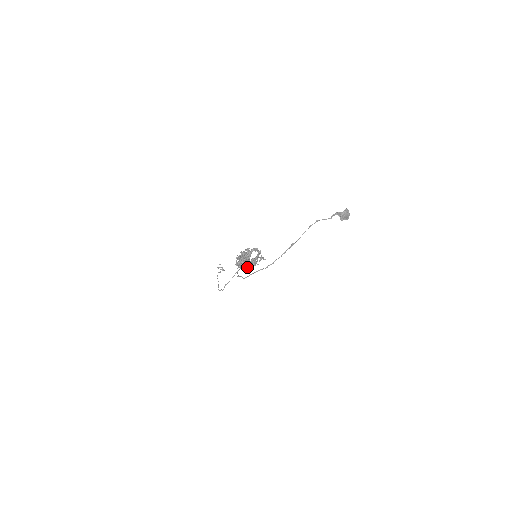
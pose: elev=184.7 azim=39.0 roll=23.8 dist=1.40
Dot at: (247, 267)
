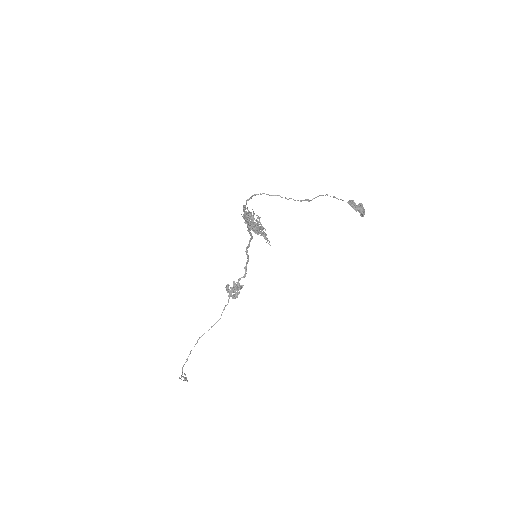
Dot at: (253, 222)
